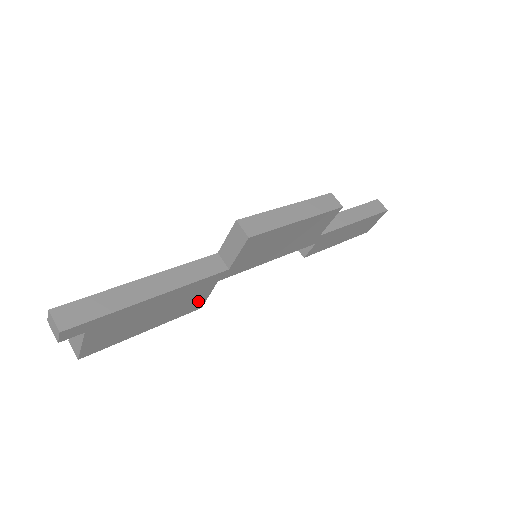
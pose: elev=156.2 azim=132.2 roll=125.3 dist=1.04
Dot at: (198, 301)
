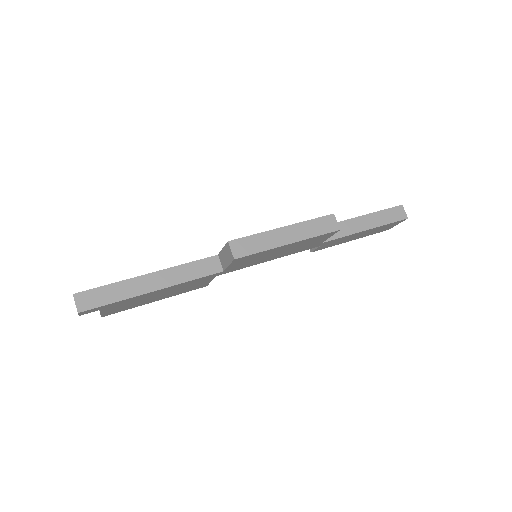
Dot at: (201, 285)
